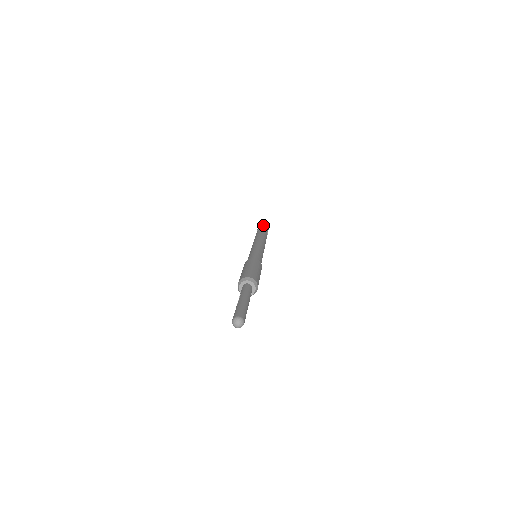
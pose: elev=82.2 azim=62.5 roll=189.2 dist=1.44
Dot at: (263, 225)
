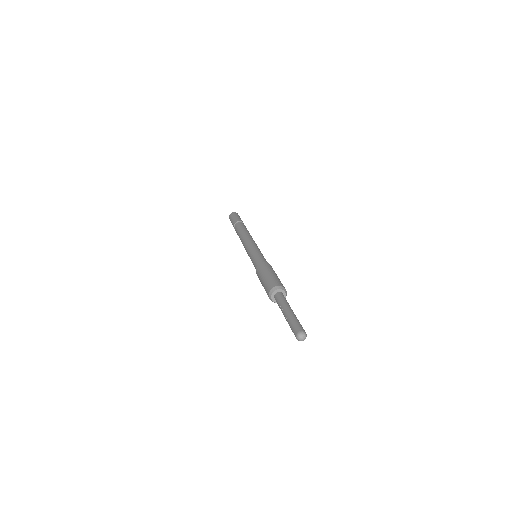
Dot at: (237, 218)
